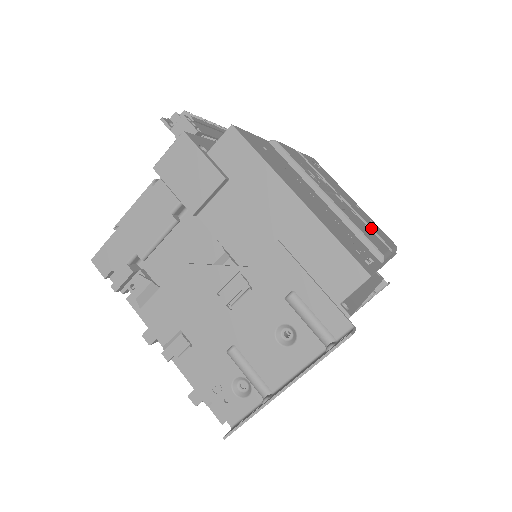
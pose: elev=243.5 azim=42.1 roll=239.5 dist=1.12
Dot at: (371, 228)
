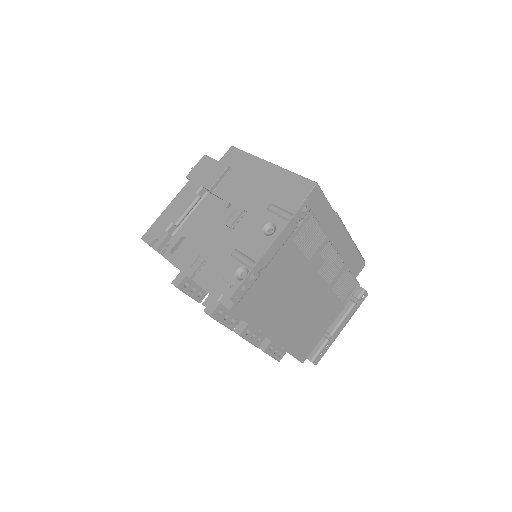
Dot at: occluded
